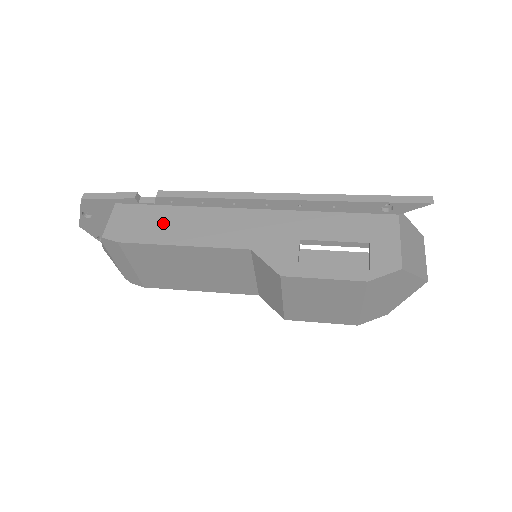
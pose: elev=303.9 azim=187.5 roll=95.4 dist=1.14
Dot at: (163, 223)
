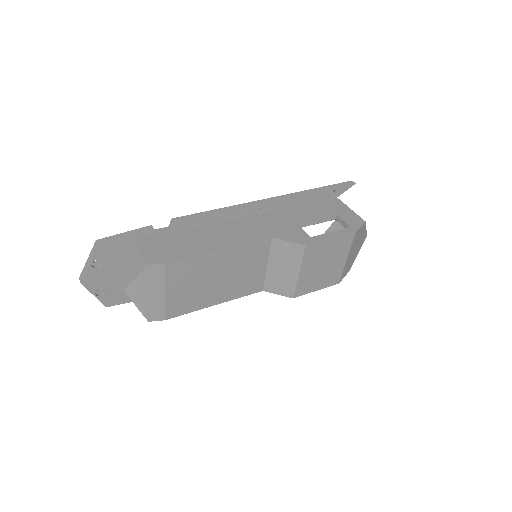
Dot at: (191, 241)
